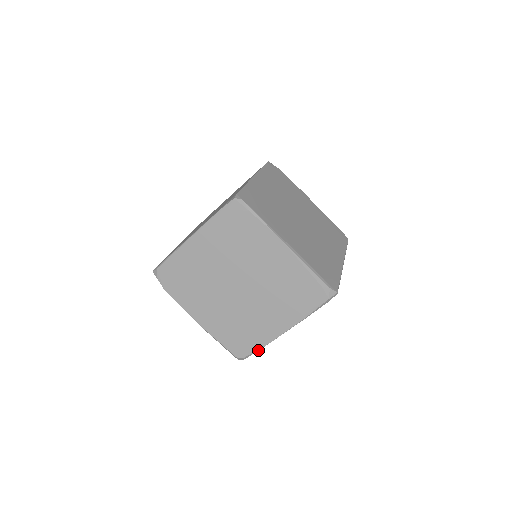
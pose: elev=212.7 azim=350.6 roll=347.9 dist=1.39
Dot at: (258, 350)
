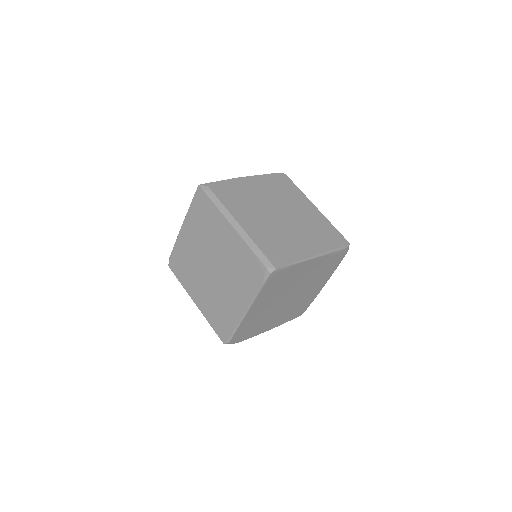
Dot at: occluded
